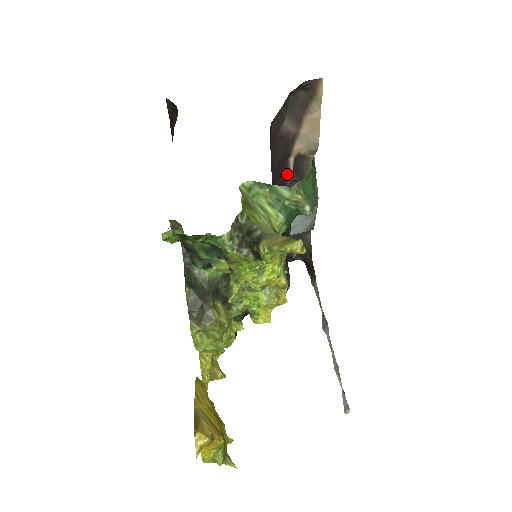
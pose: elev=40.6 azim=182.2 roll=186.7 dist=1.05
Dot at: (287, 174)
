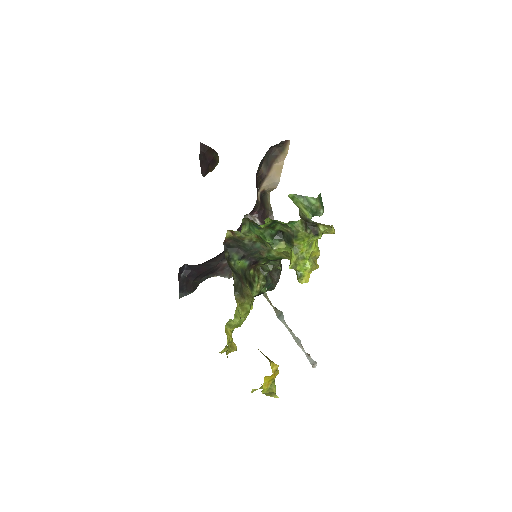
Dot at: (258, 203)
